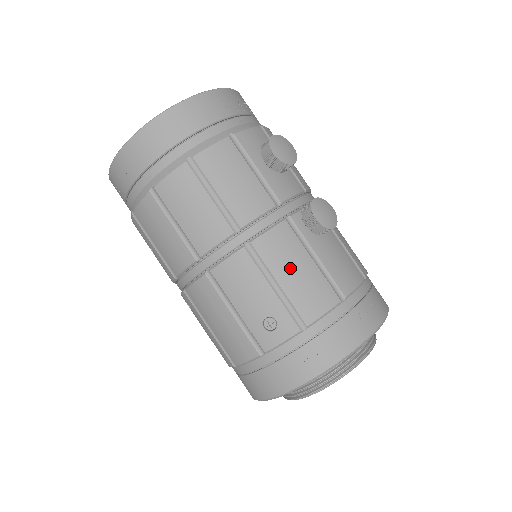
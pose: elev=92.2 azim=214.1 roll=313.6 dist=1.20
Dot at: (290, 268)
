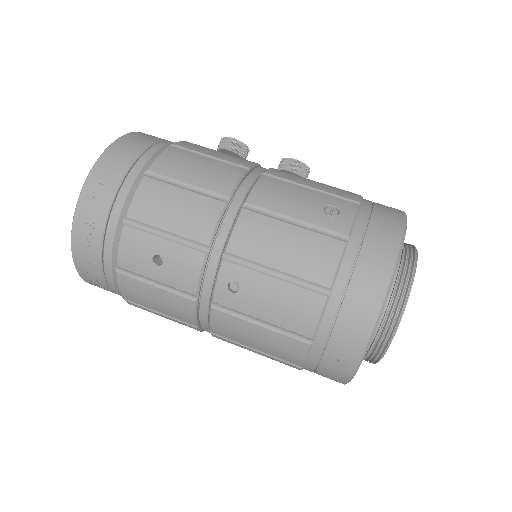
Dot at: (308, 181)
